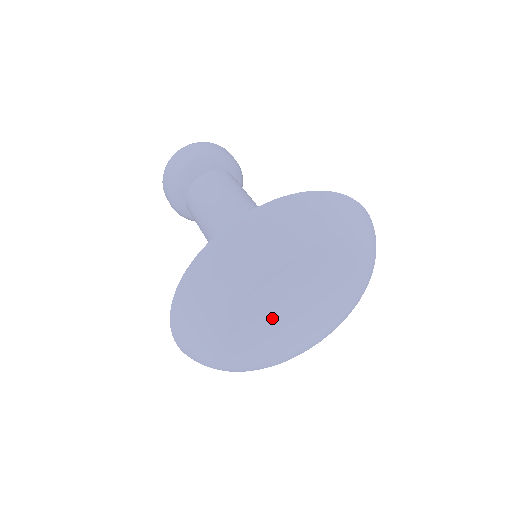
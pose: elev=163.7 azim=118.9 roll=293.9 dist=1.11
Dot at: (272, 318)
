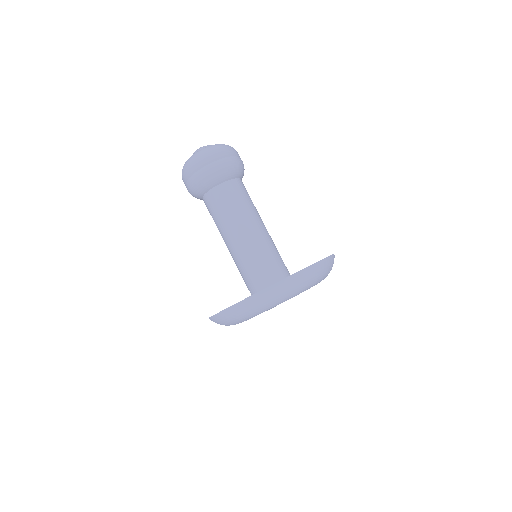
Dot at: occluded
